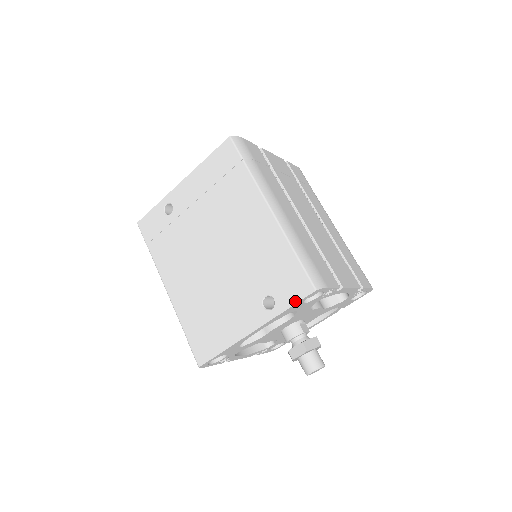
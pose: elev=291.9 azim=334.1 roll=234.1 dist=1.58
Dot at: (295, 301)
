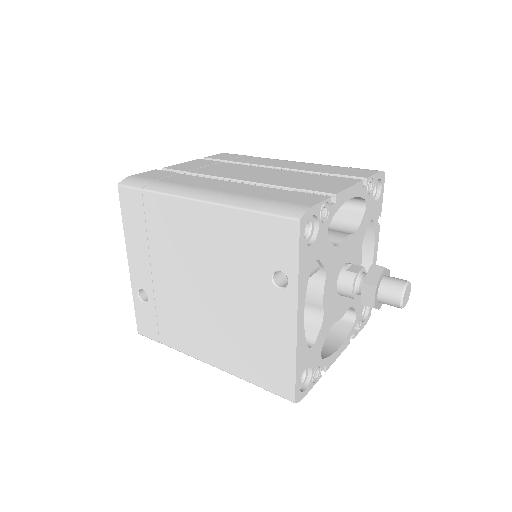
Dot at: (296, 251)
